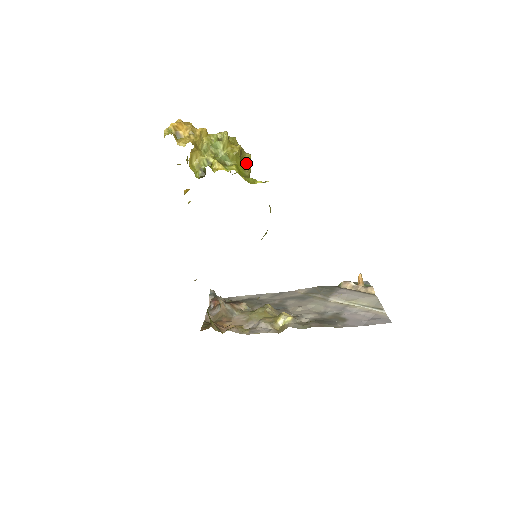
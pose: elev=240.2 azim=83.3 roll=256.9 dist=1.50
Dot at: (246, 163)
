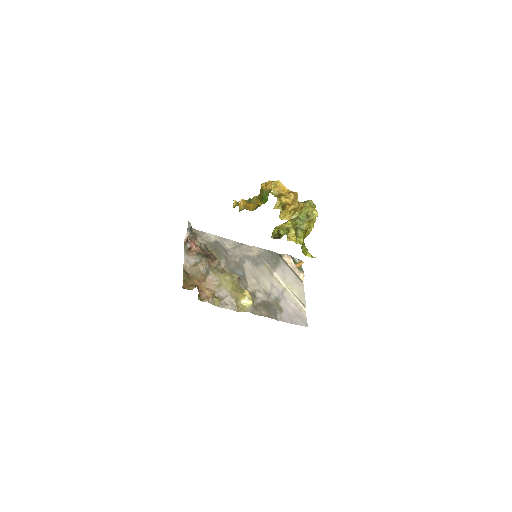
Dot at: (309, 230)
